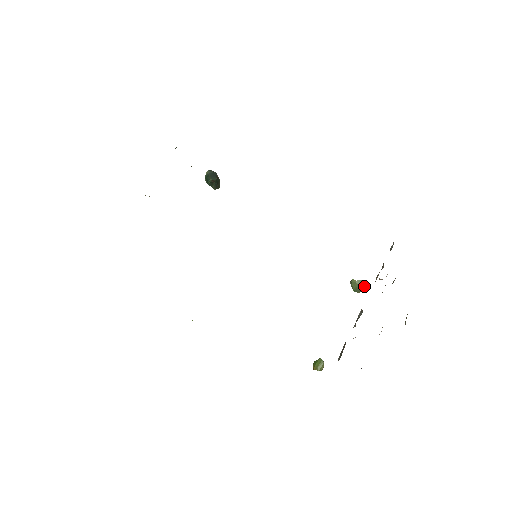
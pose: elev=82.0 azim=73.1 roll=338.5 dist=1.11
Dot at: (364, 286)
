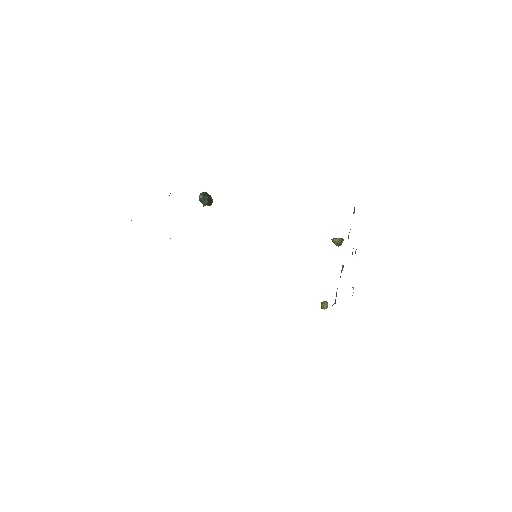
Dot at: (342, 241)
